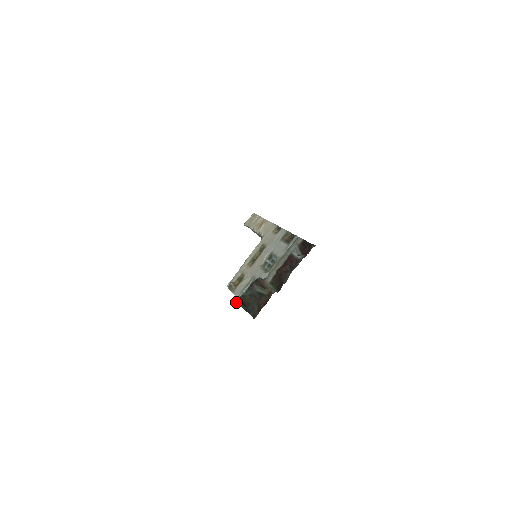
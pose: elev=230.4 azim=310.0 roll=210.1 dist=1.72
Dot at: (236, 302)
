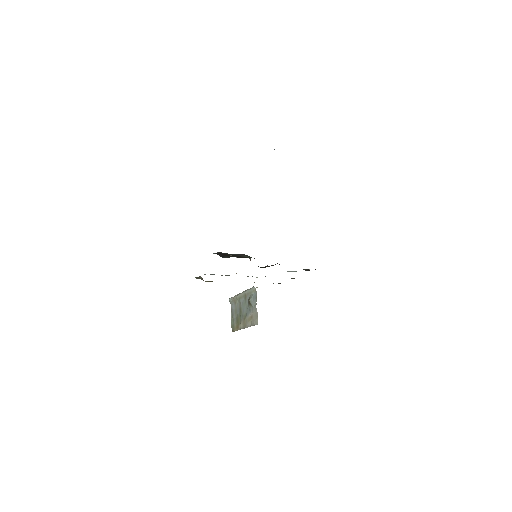
Dot at: (213, 253)
